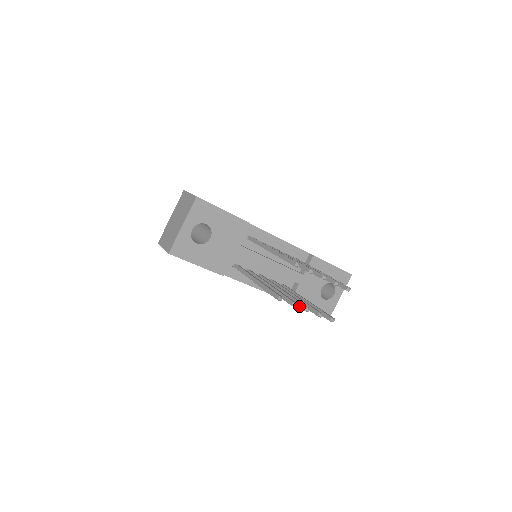
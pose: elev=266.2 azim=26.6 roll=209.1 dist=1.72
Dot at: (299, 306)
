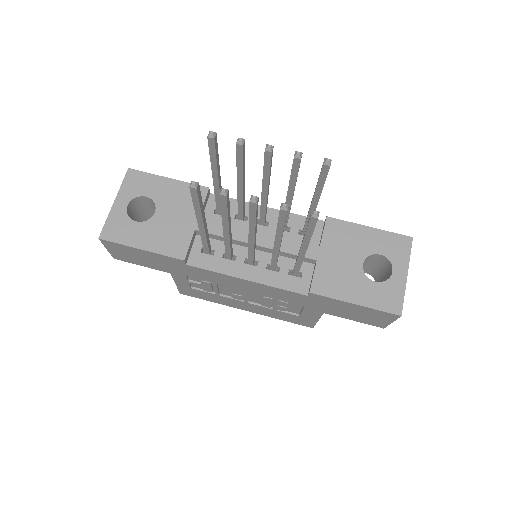
Dot at: (249, 209)
